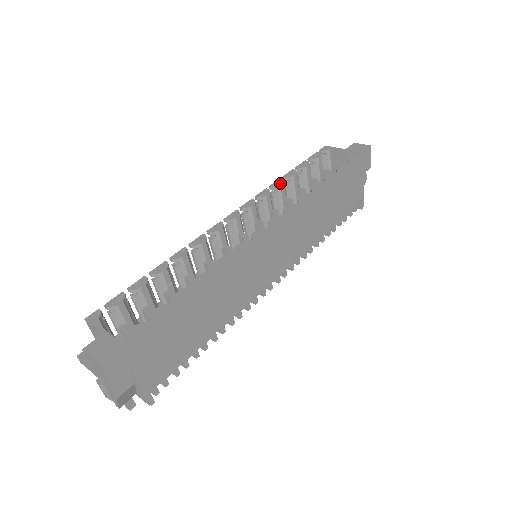
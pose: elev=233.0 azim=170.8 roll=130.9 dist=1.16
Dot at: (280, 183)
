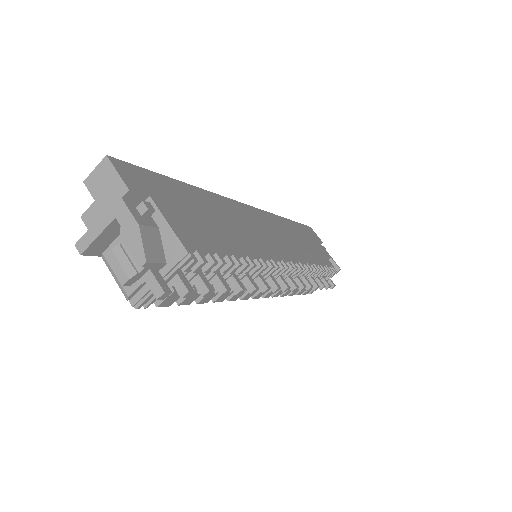
Dot at: occluded
